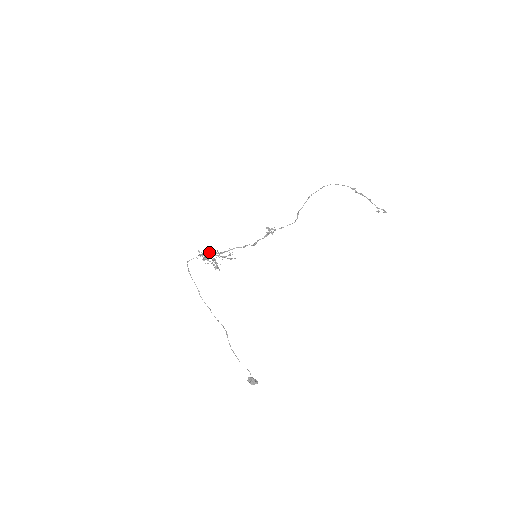
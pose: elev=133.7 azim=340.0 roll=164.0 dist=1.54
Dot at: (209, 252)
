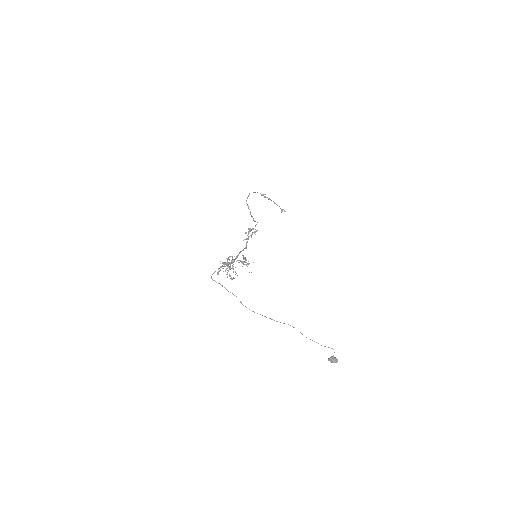
Dot at: (224, 262)
